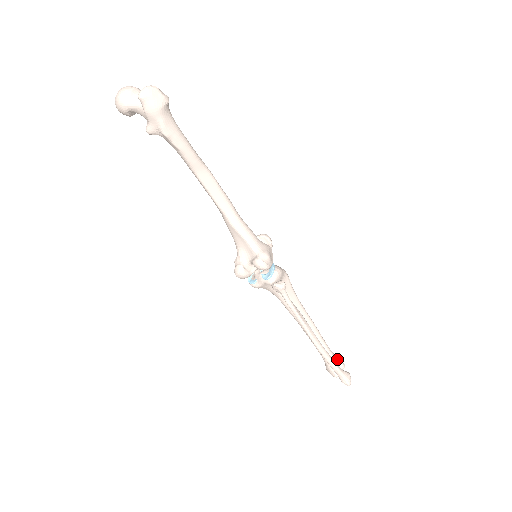
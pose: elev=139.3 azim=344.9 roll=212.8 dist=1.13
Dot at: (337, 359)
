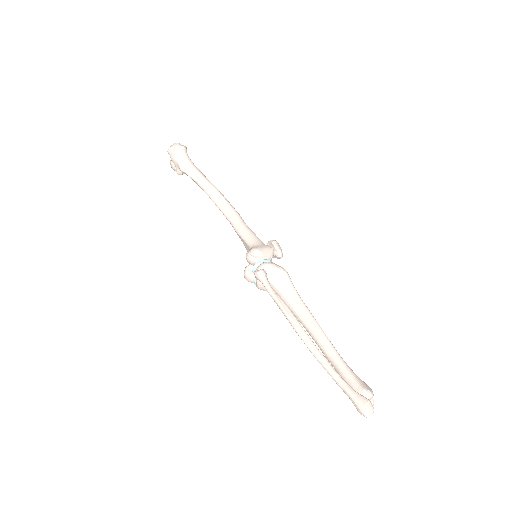
Dot at: (357, 381)
